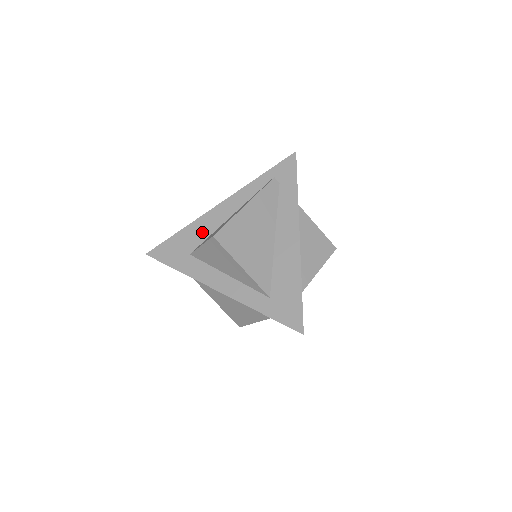
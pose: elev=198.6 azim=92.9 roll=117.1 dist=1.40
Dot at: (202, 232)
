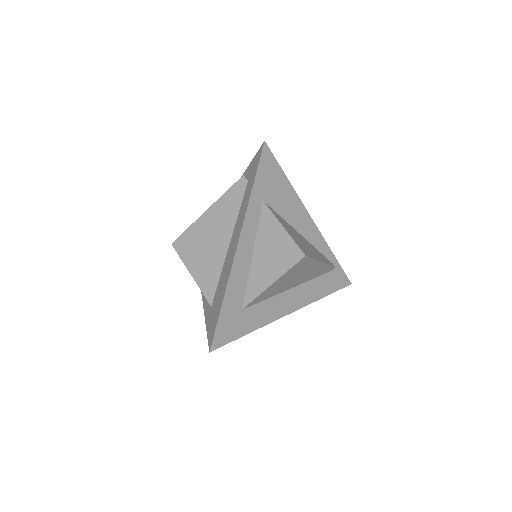
Dot at: occluded
